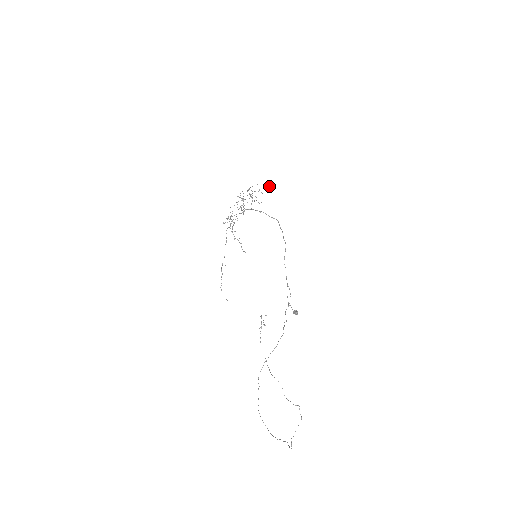
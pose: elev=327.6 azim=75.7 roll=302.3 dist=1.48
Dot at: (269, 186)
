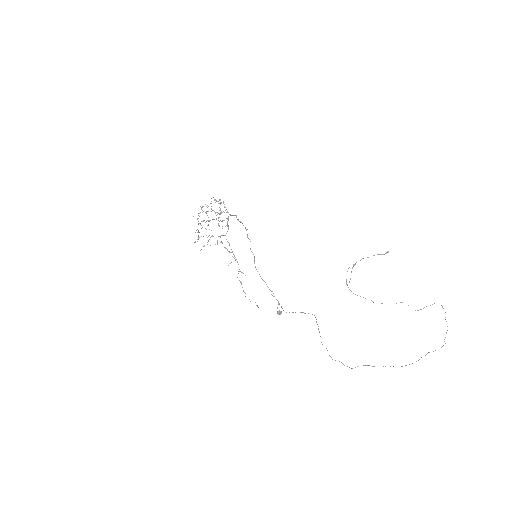
Dot at: occluded
